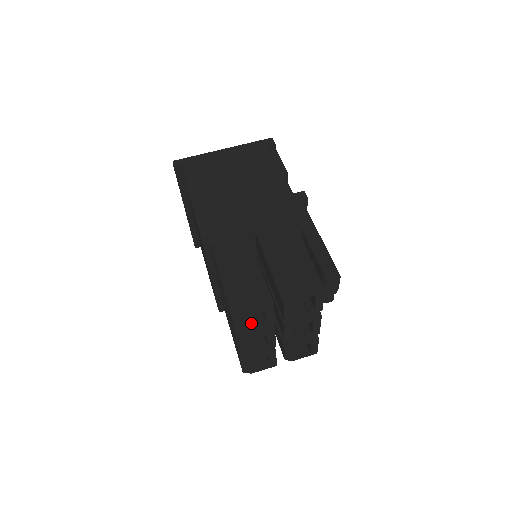
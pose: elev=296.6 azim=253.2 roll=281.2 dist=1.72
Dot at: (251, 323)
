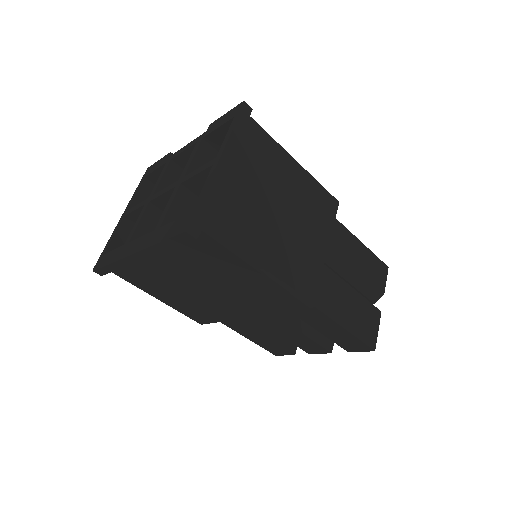
Dot at: occluded
